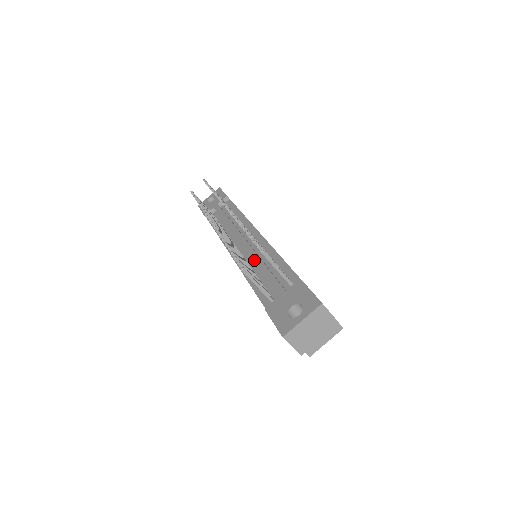
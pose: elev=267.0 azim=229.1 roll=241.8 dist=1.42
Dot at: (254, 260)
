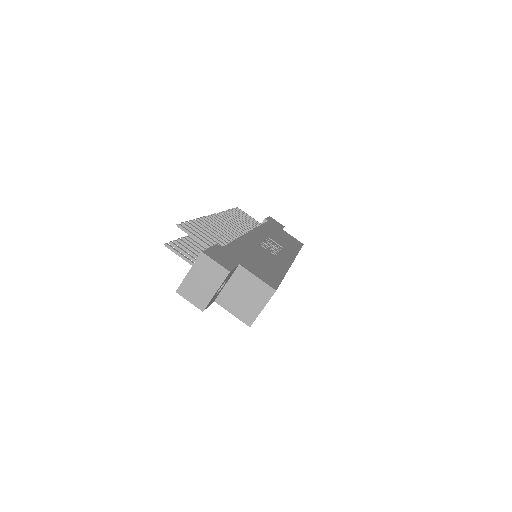
Dot at: occluded
